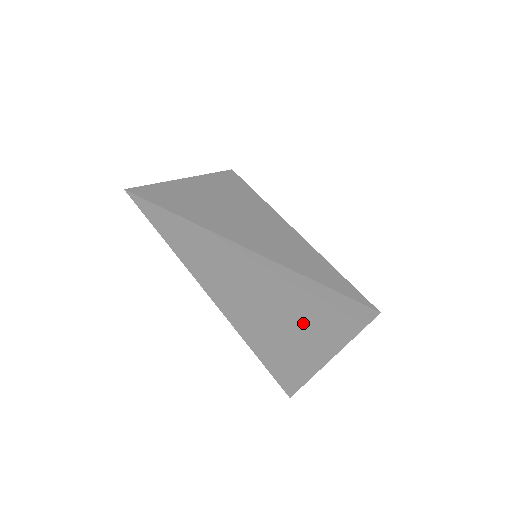
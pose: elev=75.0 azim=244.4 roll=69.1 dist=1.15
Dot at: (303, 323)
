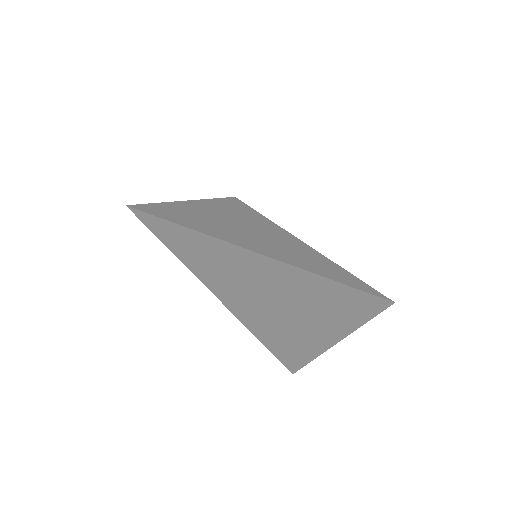
Dot at: (307, 309)
